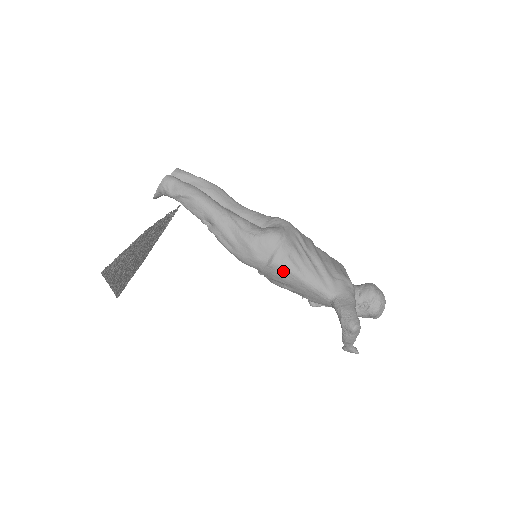
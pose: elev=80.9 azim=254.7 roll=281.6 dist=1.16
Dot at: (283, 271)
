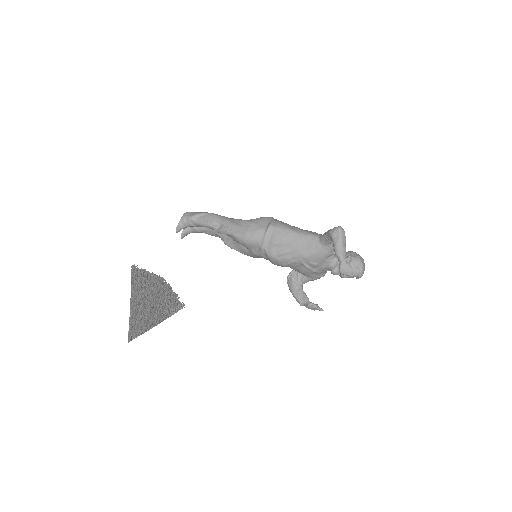
Dot at: (279, 230)
